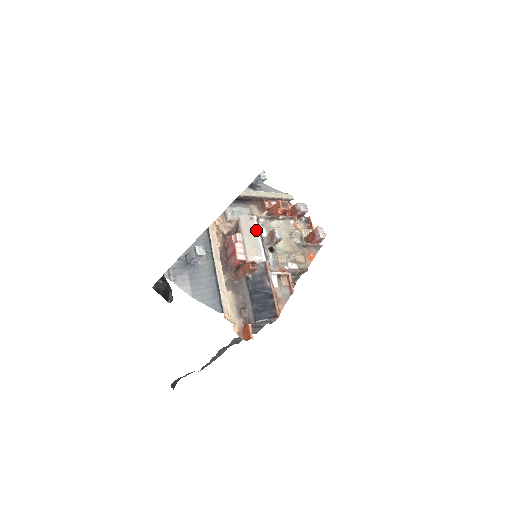
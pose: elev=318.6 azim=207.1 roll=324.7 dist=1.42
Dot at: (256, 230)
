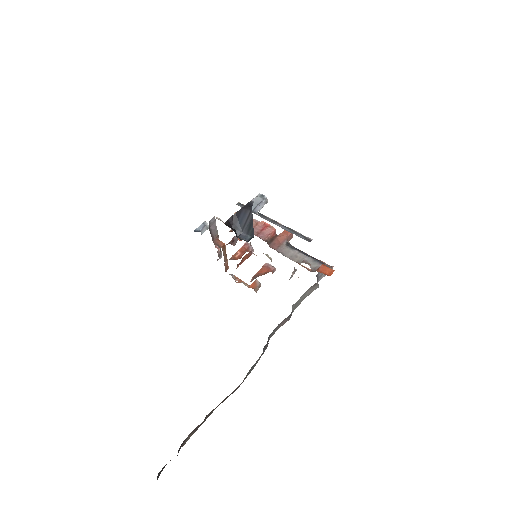
Dot at: occluded
